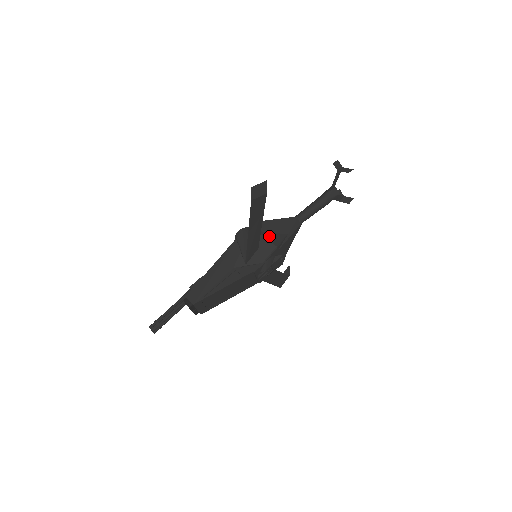
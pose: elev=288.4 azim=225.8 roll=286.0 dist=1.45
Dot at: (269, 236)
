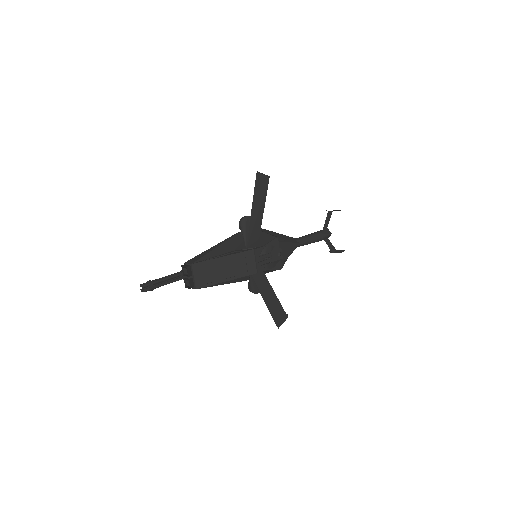
Dot at: (269, 234)
